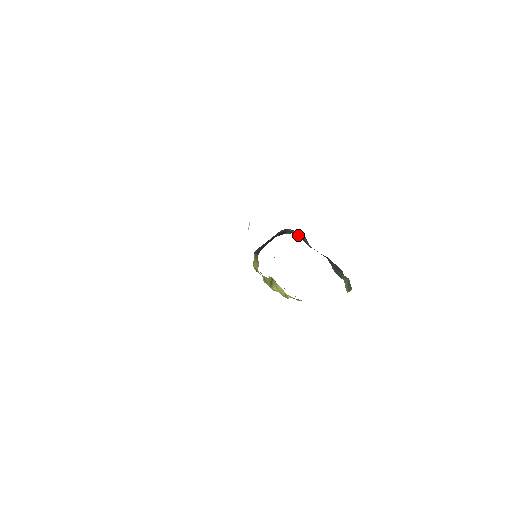
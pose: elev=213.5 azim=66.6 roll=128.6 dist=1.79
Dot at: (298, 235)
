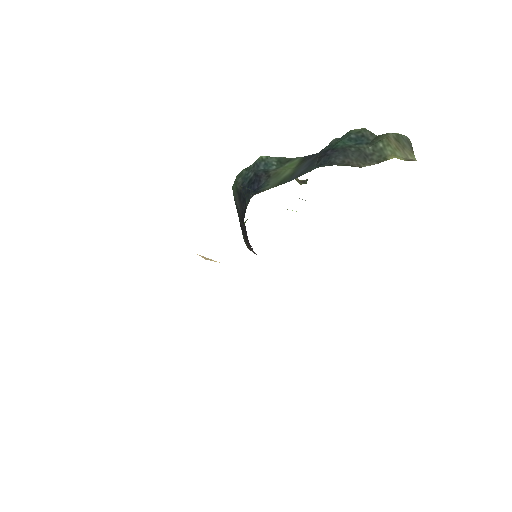
Dot at: (260, 182)
